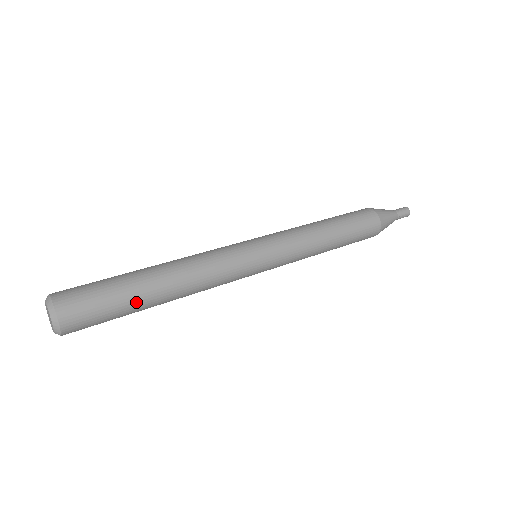
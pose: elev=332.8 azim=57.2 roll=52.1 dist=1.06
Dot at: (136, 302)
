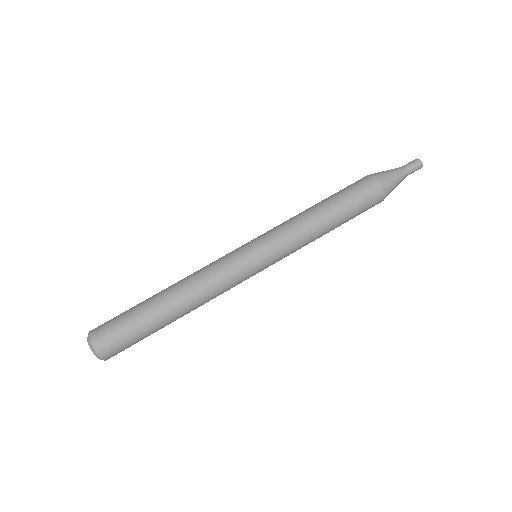
Dot at: (153, 325)
